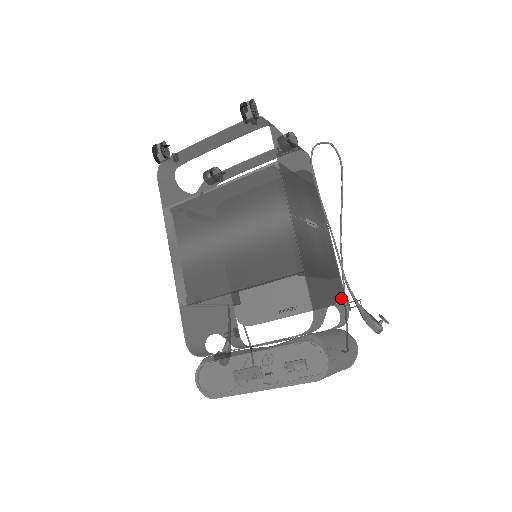
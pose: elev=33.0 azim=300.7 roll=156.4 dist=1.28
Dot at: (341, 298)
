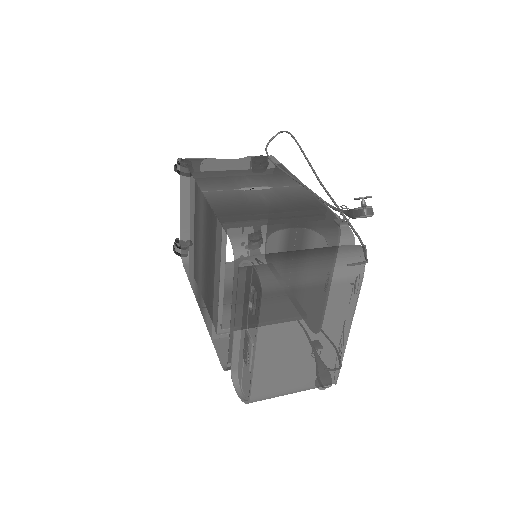
Dot at: (324, 221)
